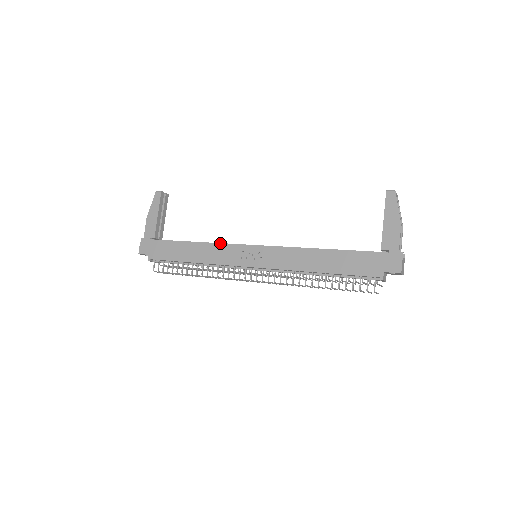
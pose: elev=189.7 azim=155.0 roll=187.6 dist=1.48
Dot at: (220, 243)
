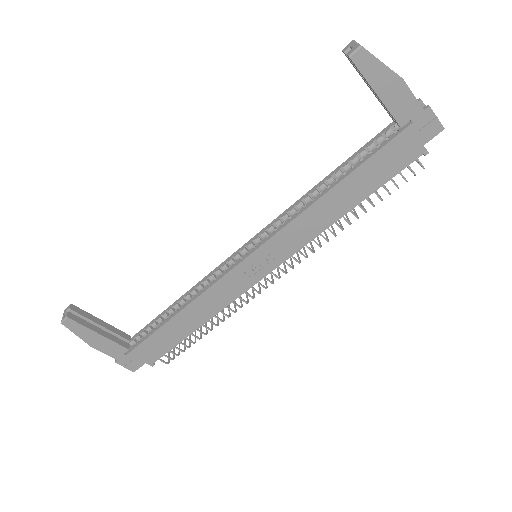
Dot at: (208, 289)
